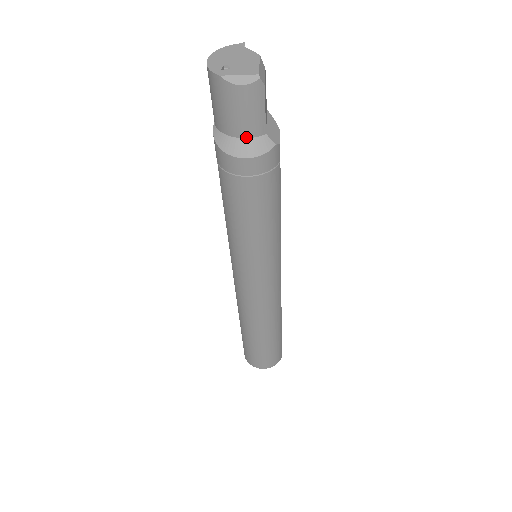
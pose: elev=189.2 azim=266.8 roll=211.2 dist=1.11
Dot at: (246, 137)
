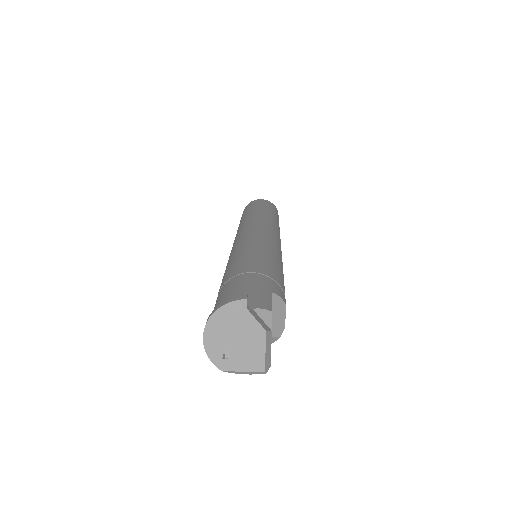
Dot at: occluded
